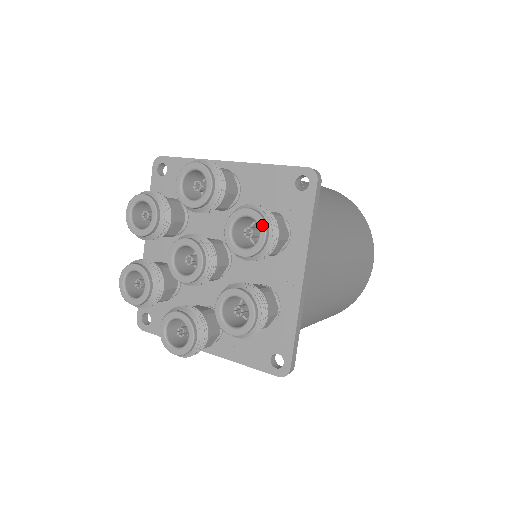
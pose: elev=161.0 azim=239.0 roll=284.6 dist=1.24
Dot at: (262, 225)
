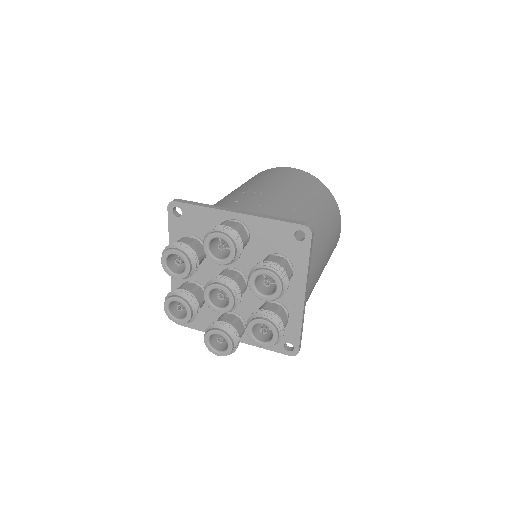
Dot at: (278, 282)
